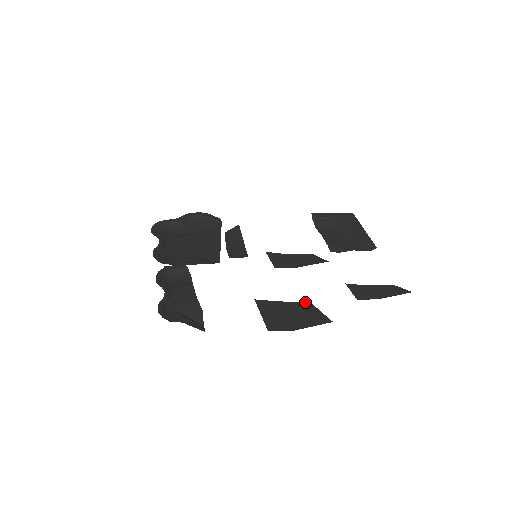
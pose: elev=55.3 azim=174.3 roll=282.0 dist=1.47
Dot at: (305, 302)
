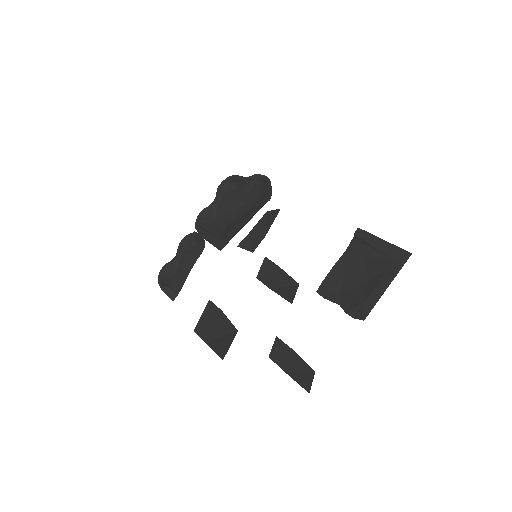
Dot at: occluded
